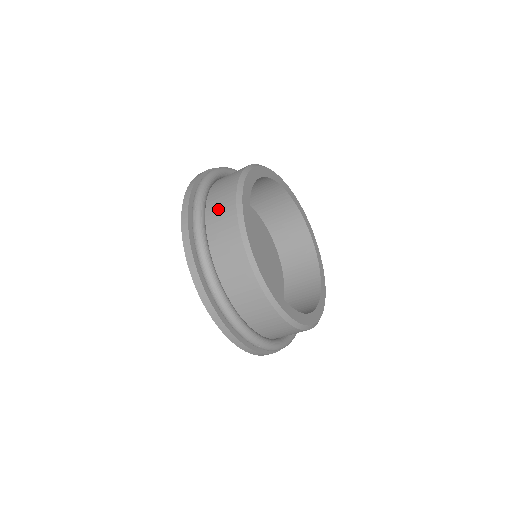
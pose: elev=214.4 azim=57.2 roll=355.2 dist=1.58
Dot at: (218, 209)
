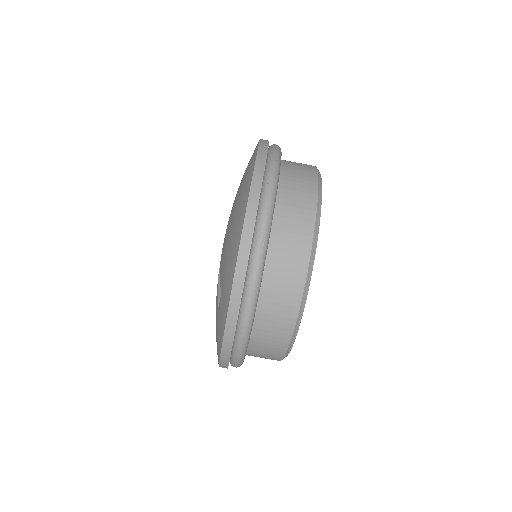
Dot at: (294, 176)
